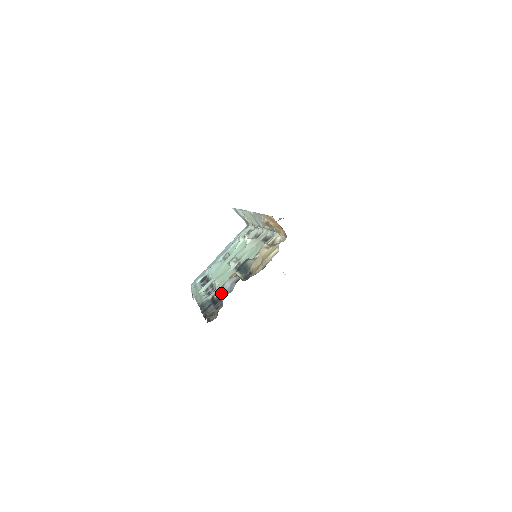
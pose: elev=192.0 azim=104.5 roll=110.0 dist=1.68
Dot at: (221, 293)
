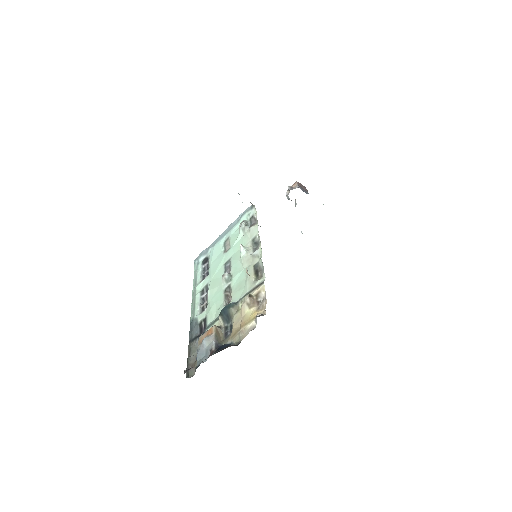
Dot at: (198, 352)
